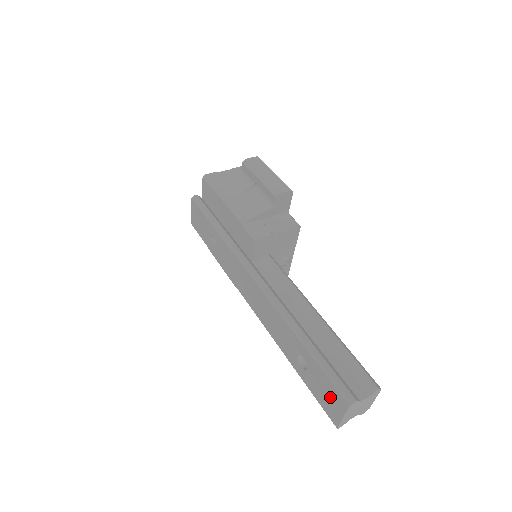
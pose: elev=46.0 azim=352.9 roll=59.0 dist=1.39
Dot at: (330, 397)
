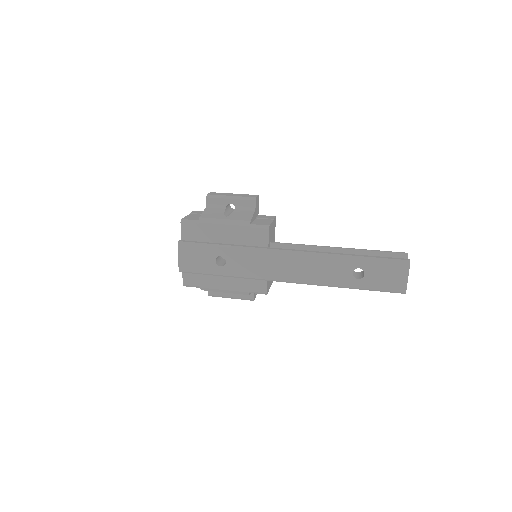
Dot at: (392, 274)
